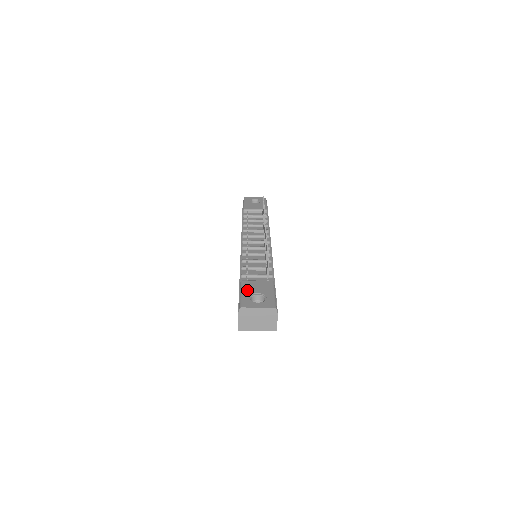
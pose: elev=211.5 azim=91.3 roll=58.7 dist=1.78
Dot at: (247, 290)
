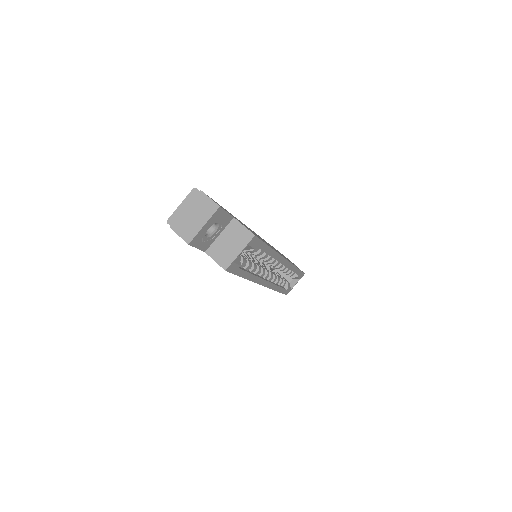
Dot at: occluded
